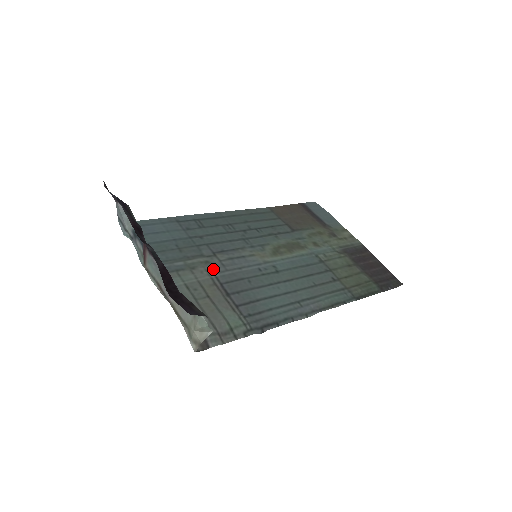
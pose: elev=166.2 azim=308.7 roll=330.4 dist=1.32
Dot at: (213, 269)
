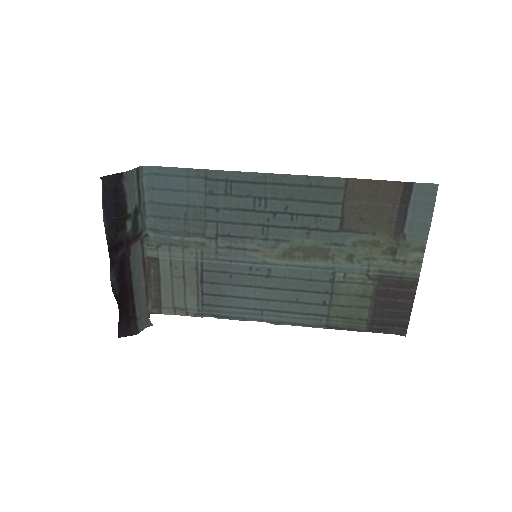
Dot at: (204, 254)
